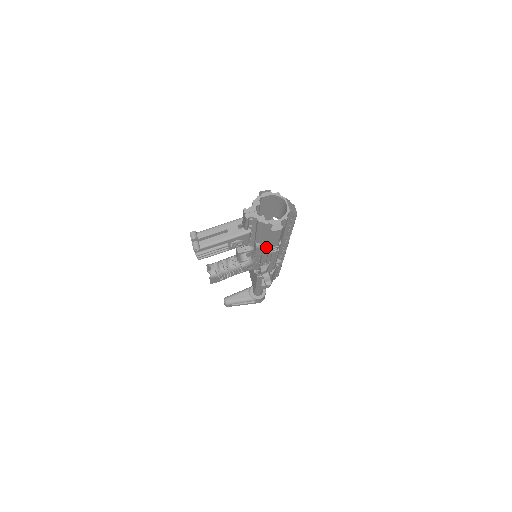
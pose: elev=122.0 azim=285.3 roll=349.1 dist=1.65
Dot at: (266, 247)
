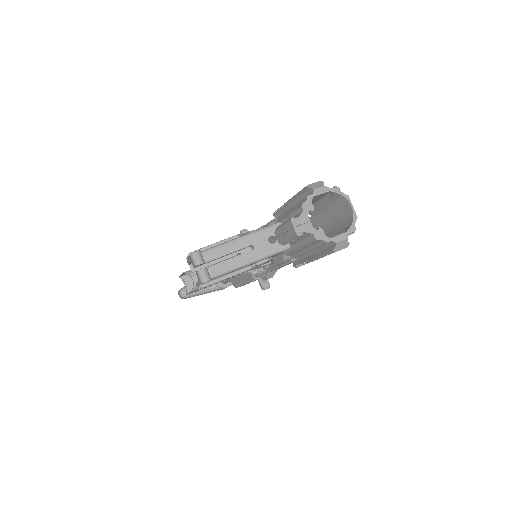
Dot at: (296, 259)
